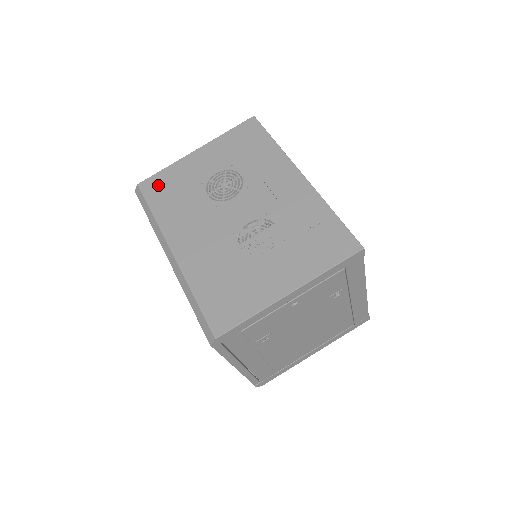
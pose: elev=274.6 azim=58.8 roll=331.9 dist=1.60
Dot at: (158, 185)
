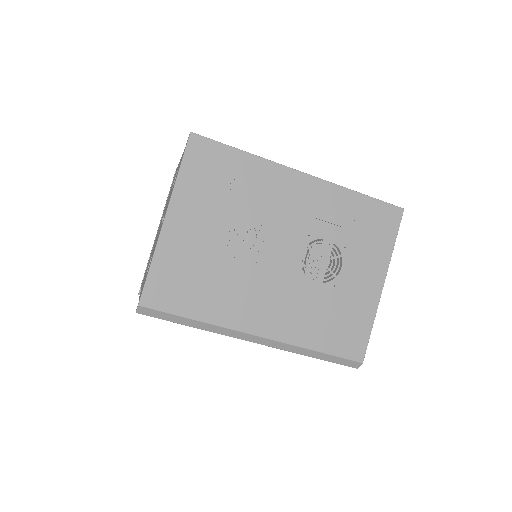
Dot at: (166, 288)
